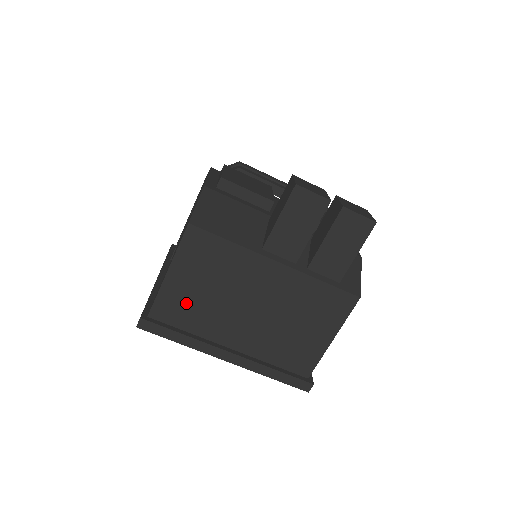
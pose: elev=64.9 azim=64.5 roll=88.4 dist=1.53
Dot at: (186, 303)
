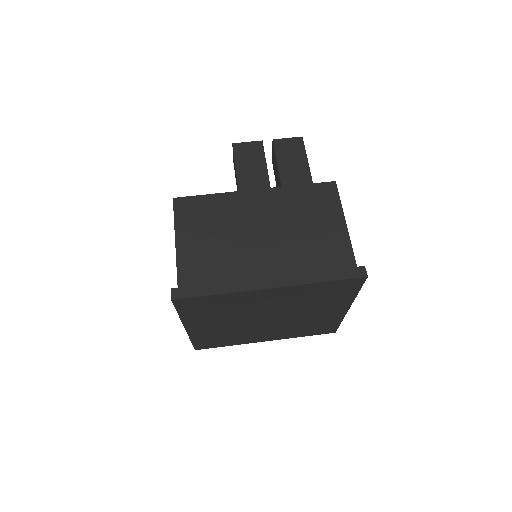
Dot at: (205, 259)
